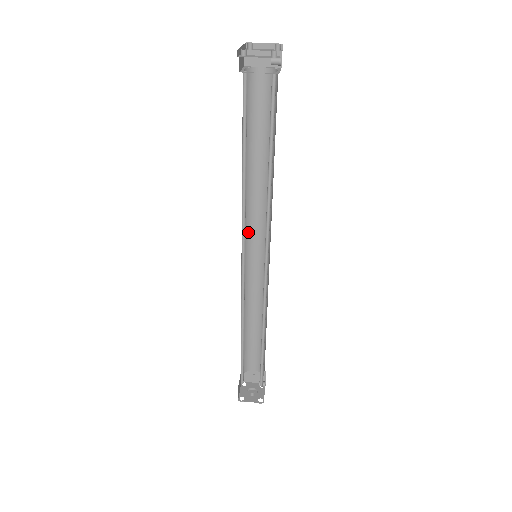
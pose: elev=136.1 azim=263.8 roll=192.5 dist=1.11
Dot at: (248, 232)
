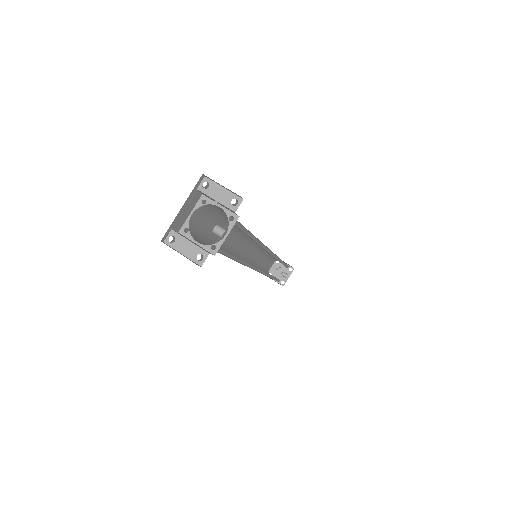
Dot at: (250, 240)
